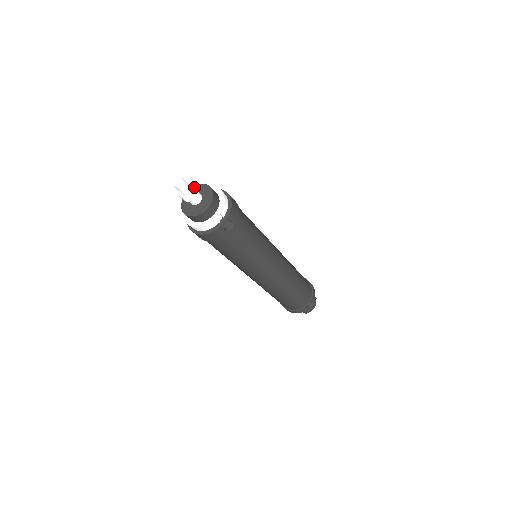
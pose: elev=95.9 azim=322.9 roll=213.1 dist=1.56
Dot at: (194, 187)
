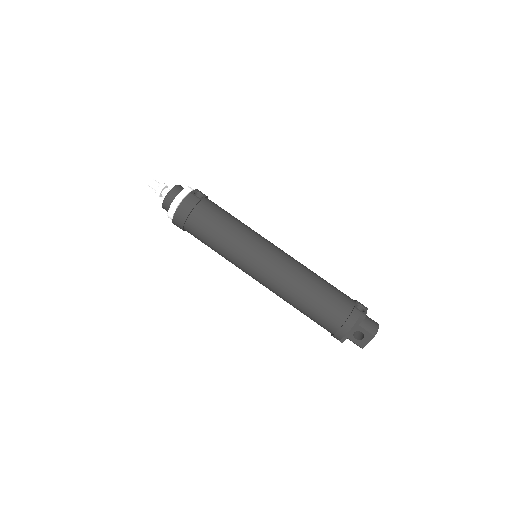
Dot at: (164, 183)
